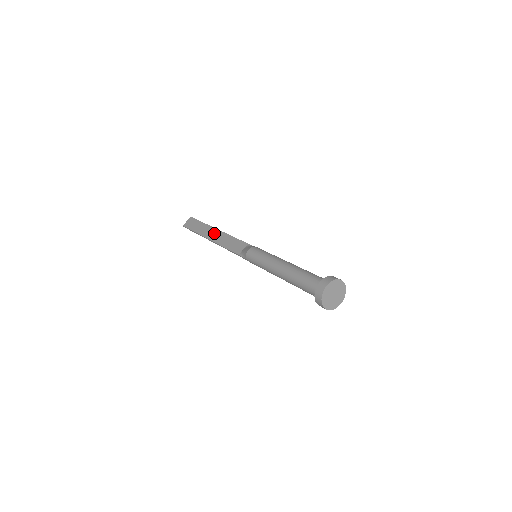
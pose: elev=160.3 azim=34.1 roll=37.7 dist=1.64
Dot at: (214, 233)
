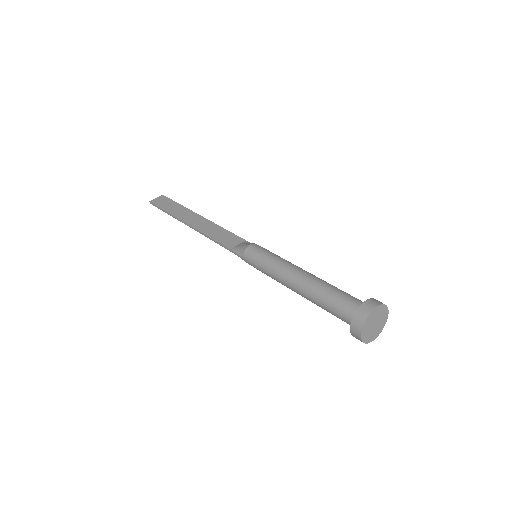
Dot at: (195, 218)
